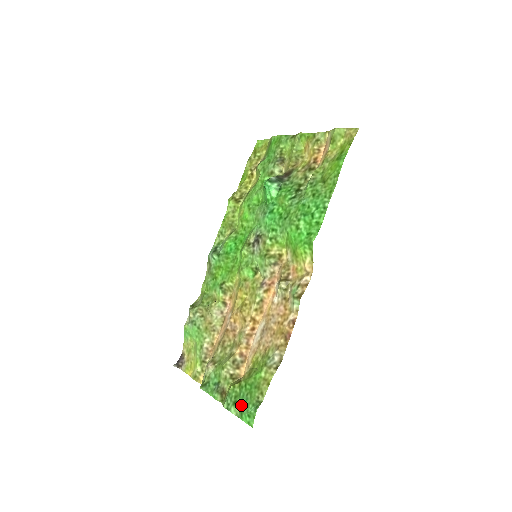
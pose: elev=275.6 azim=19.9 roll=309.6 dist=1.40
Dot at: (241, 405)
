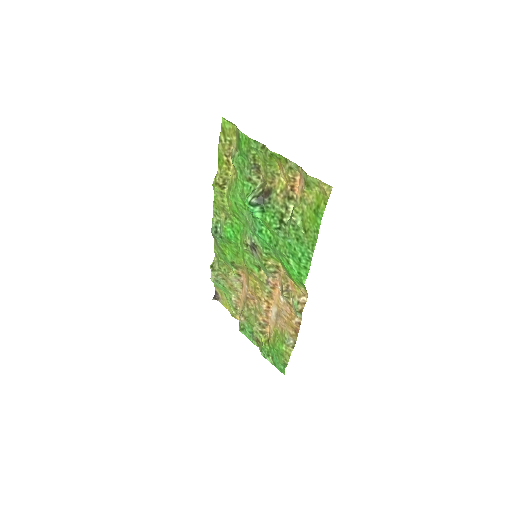
Dot at: (273, 359)
